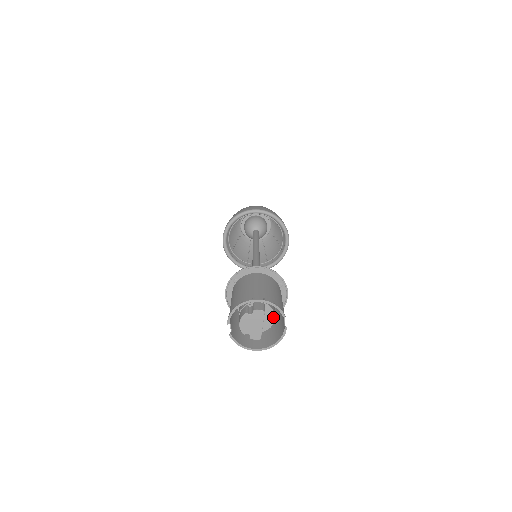
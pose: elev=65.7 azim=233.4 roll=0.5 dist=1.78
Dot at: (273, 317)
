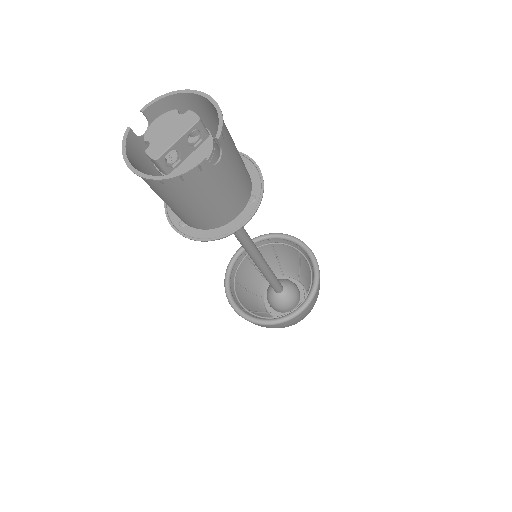
Dot at: occluded
